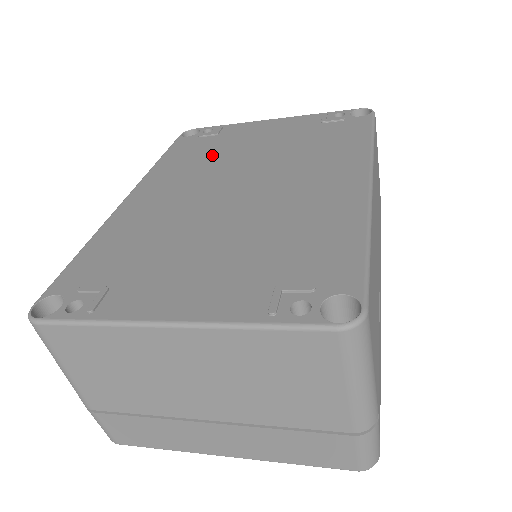
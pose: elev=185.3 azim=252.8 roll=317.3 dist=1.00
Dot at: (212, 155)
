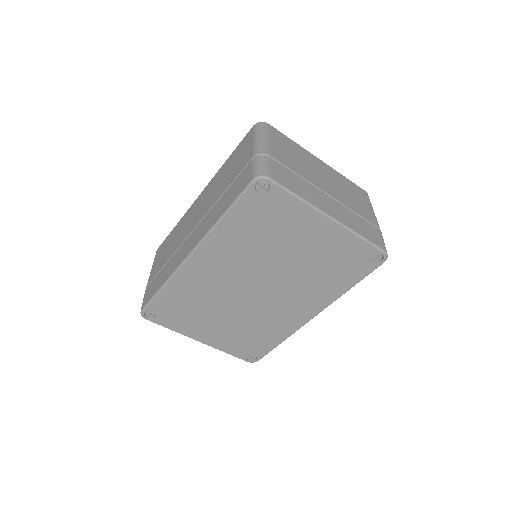
Dot at: occluded
